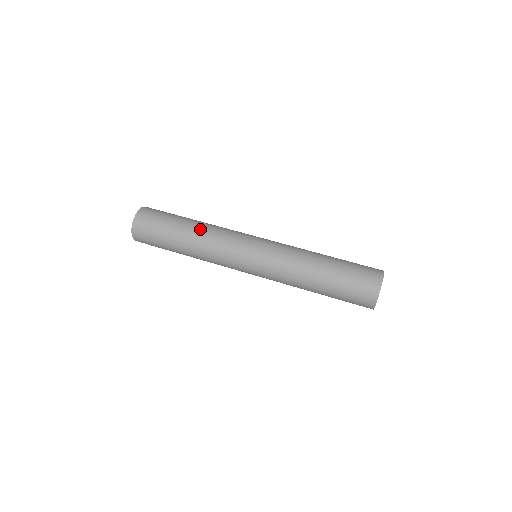
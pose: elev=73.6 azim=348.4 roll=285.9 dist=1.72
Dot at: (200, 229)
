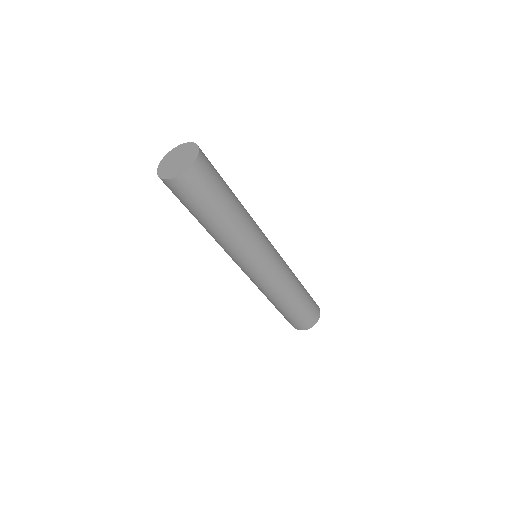
Dot at: (241, 222)
